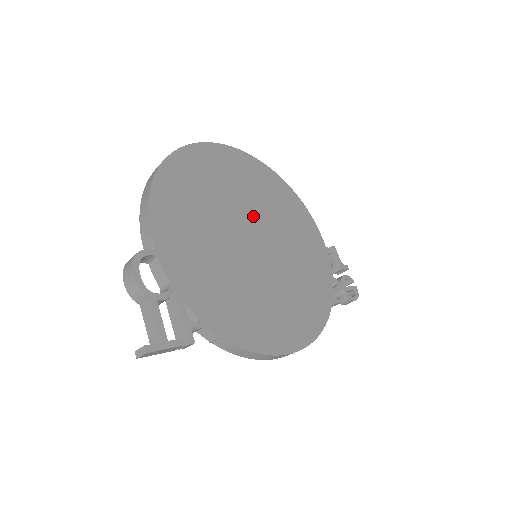
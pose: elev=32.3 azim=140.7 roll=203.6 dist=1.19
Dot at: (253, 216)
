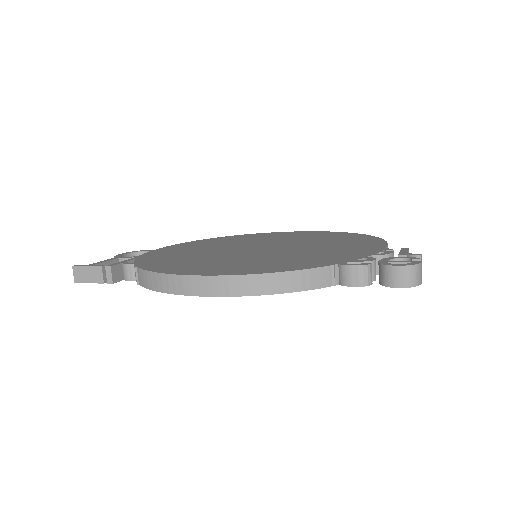
Dot at: (281, 243)
